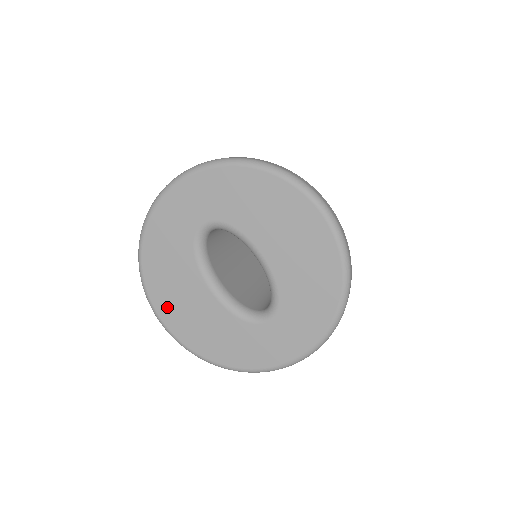
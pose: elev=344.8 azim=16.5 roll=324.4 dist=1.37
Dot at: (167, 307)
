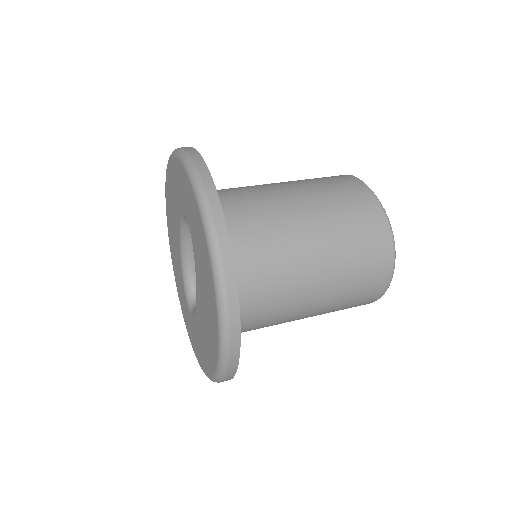
Dot at: (168, 210)
